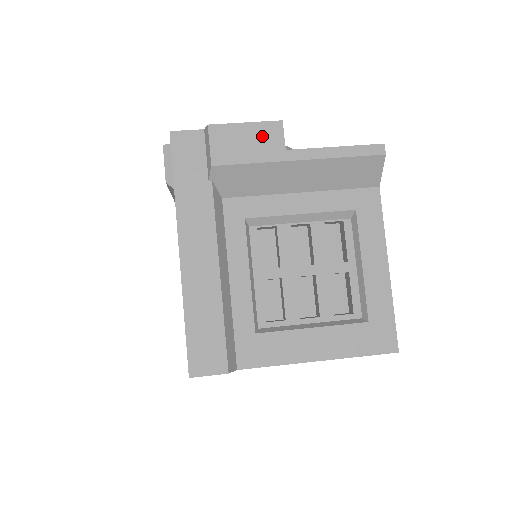
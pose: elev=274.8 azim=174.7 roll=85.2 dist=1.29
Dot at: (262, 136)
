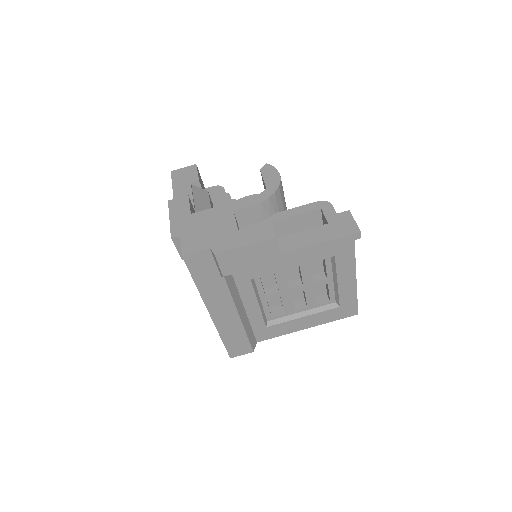
Dot at: (260, 251)
